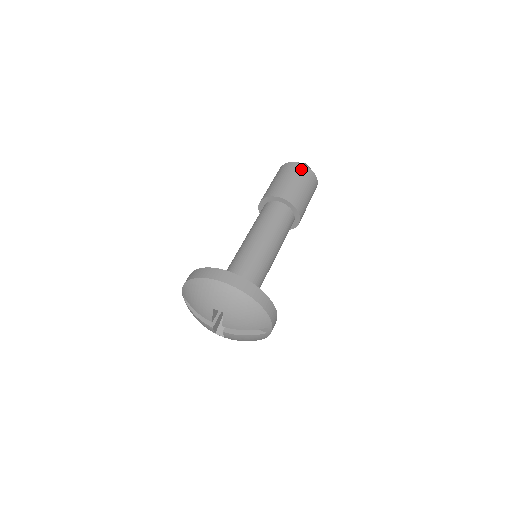
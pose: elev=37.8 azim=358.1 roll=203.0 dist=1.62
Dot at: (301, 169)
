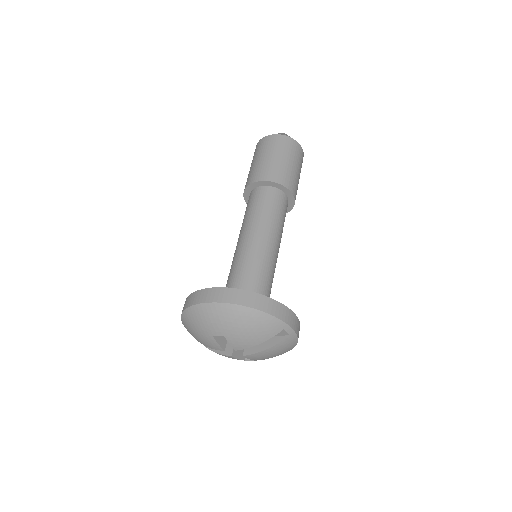
Dot at: (270, 141)
